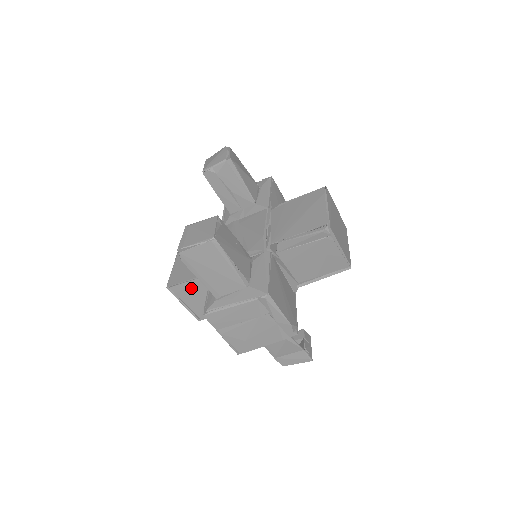
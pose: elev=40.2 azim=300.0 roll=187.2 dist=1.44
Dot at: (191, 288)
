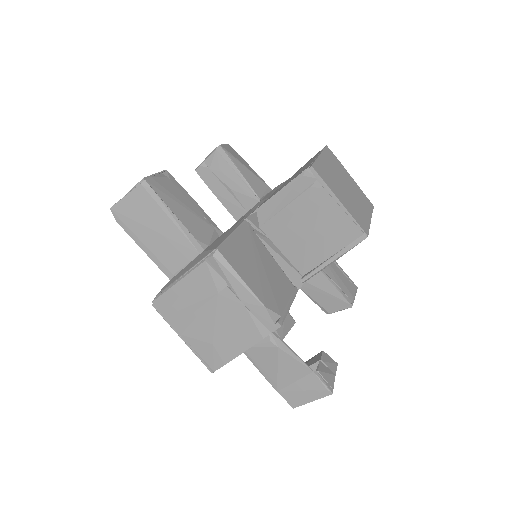
Dot at: occluded
